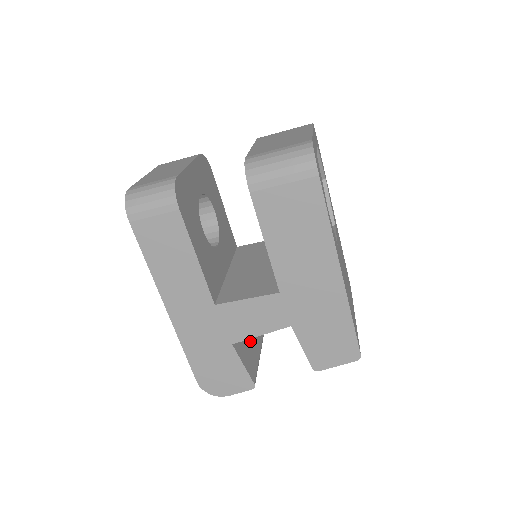
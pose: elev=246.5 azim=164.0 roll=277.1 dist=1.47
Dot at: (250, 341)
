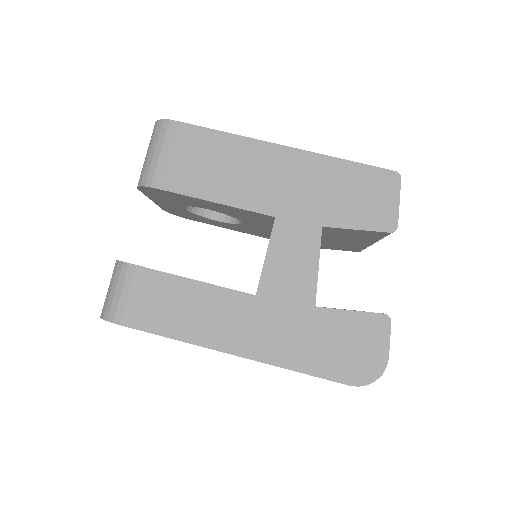
Dot at: occluded
